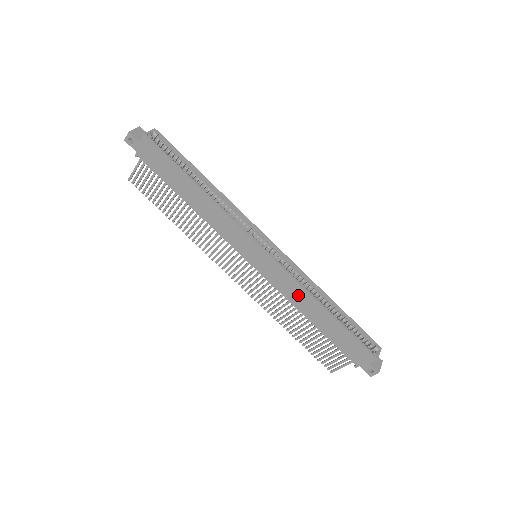
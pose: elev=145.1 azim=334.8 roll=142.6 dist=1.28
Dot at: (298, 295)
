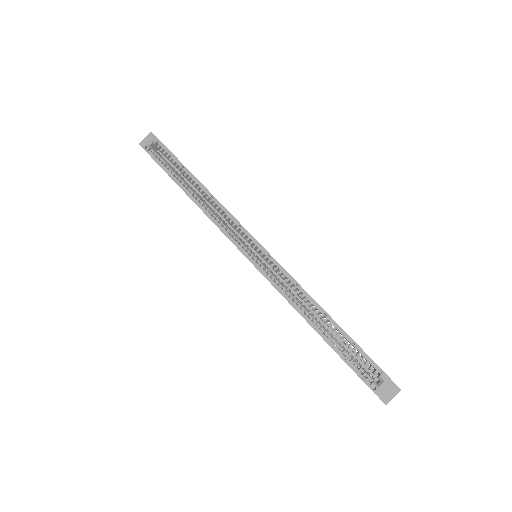
Dot at: occluded
